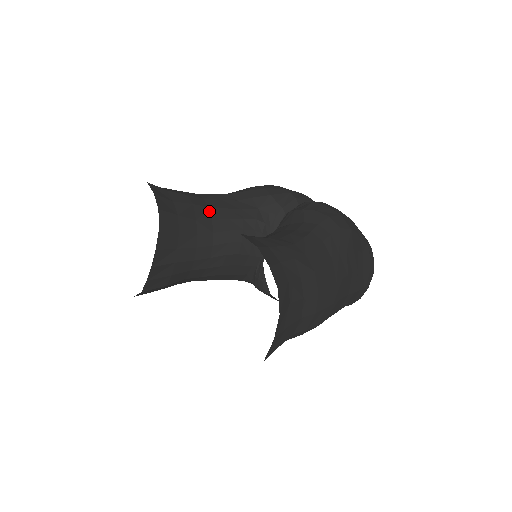
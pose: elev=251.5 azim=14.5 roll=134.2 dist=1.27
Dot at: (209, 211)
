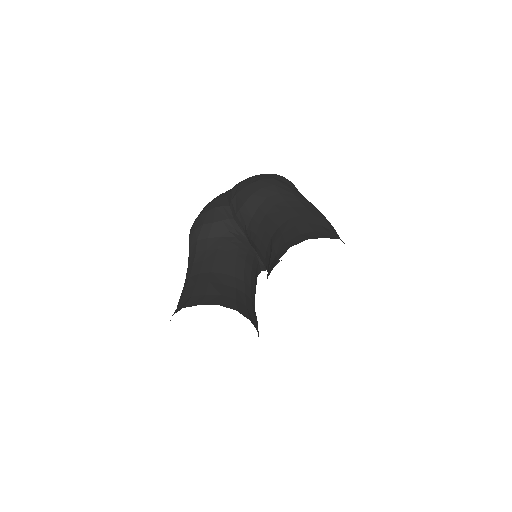
Dot at: (215, 273)
